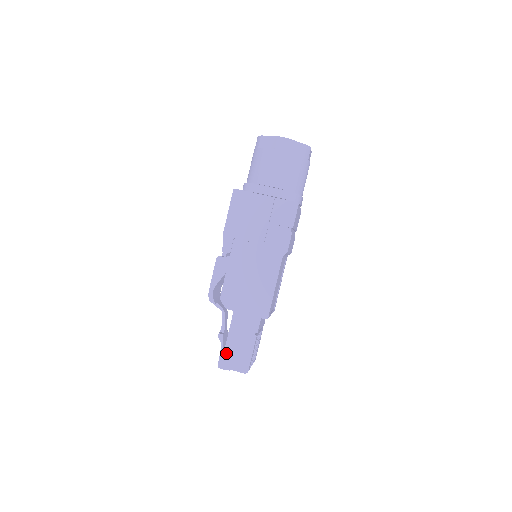
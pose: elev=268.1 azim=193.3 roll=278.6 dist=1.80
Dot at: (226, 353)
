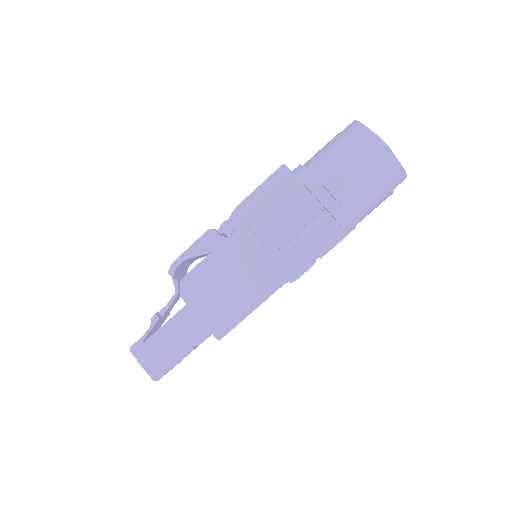
Dot at: (147, 343)
